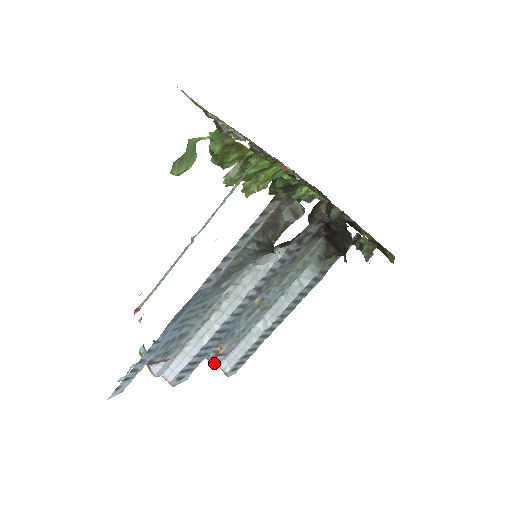
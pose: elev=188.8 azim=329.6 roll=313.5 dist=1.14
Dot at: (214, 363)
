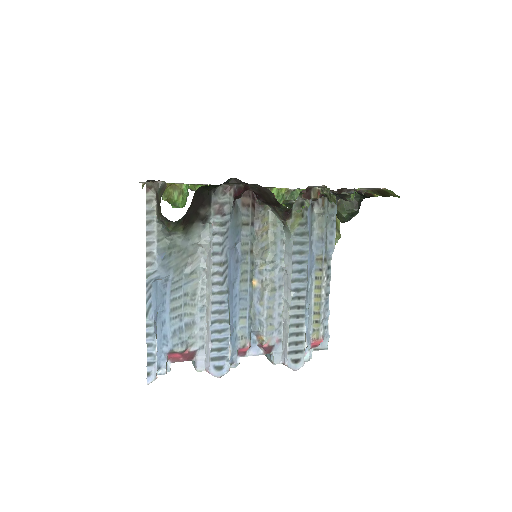
Dot at: (272, 360)
